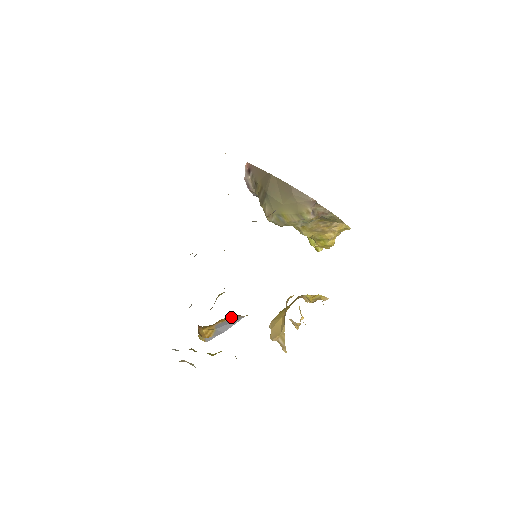
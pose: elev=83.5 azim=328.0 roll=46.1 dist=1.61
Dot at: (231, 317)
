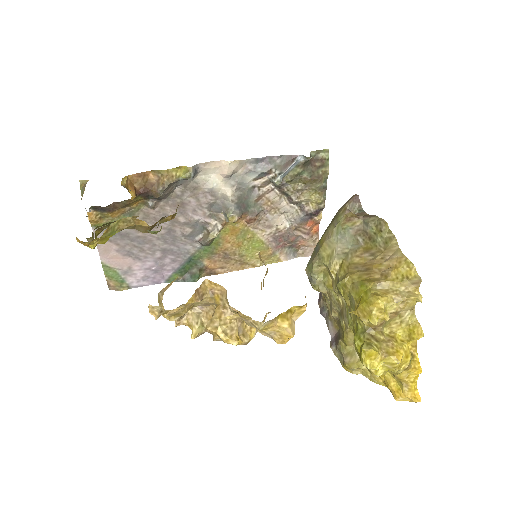
Dot at: occluded
